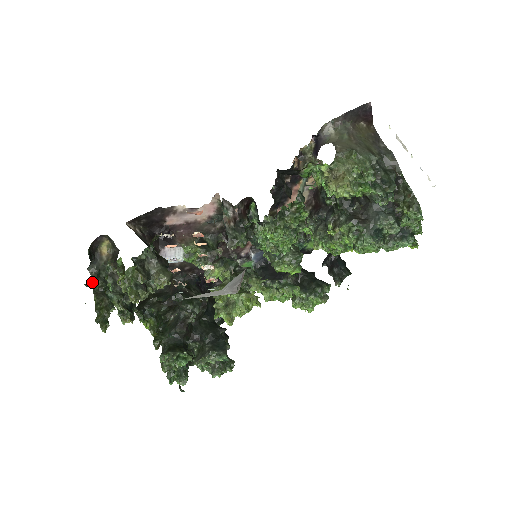
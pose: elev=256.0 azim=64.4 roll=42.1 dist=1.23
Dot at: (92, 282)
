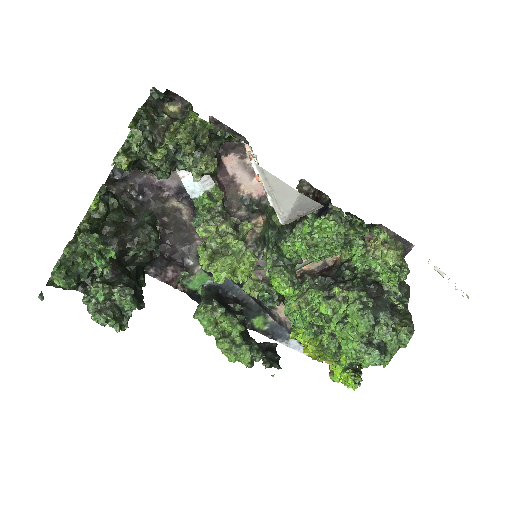
Dot at: (146, 102)
